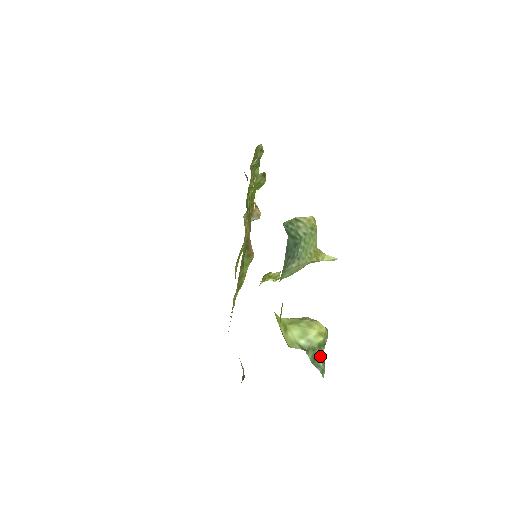
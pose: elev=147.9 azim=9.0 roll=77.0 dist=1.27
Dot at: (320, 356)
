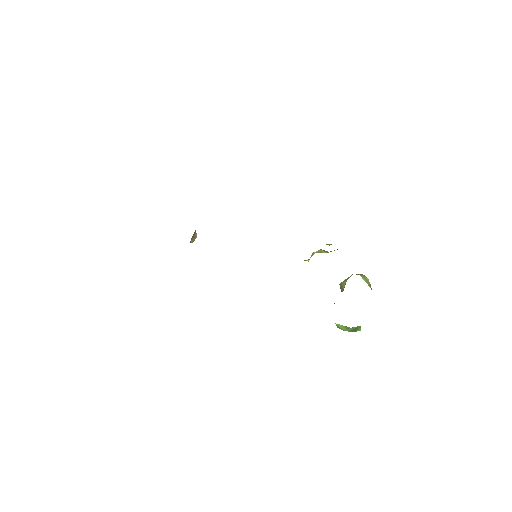
Dot at: occluded
